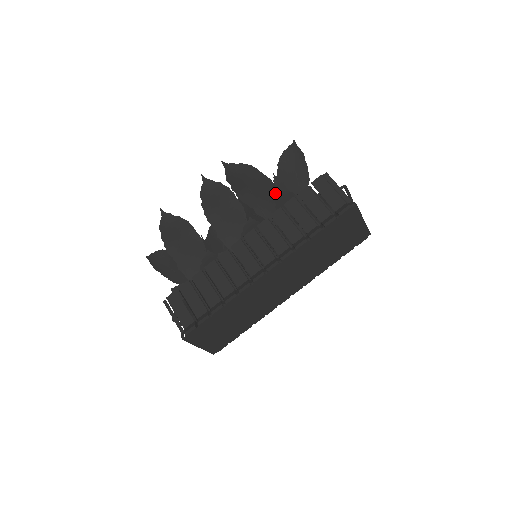
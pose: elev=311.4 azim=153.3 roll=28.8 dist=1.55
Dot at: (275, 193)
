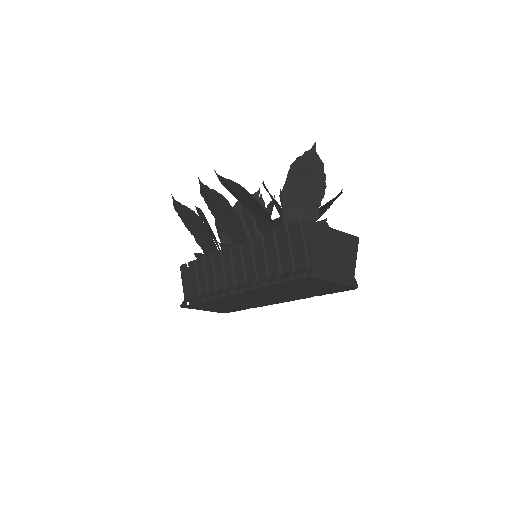
Dot at: (266, 213)
